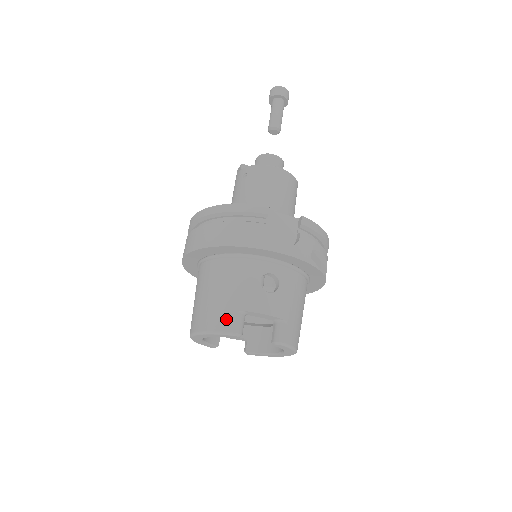
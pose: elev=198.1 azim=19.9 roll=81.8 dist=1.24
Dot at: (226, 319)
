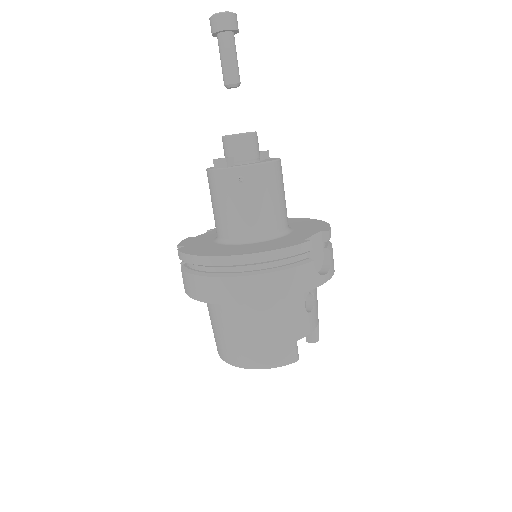
Dot at: (286, 353)
